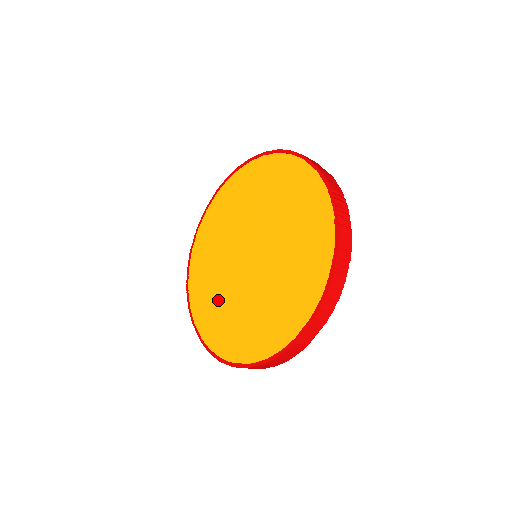
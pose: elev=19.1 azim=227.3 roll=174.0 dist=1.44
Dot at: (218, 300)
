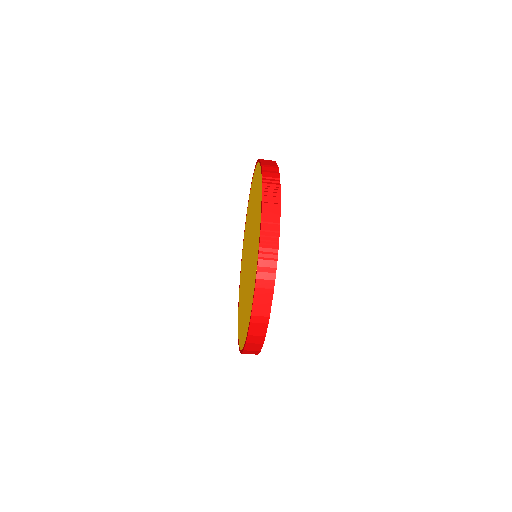
Dot at: (242, 302)
